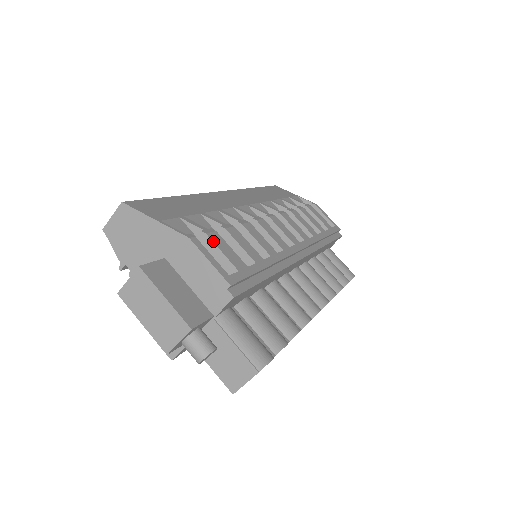
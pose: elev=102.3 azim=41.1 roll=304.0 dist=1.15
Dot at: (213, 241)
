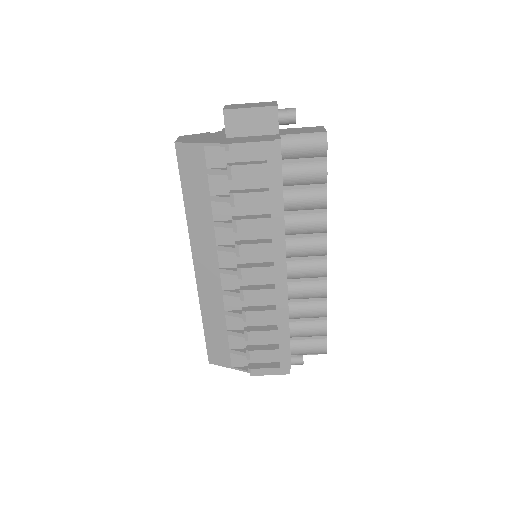
Dot at: (256, 359)
